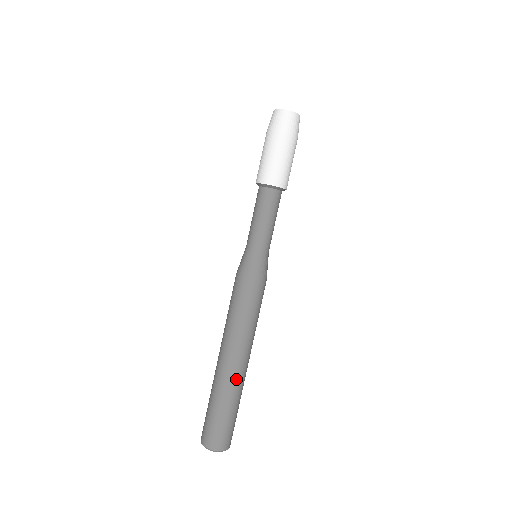
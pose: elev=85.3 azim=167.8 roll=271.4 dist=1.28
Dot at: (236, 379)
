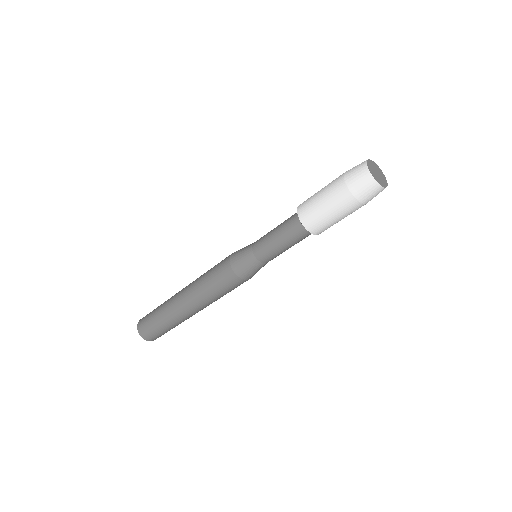
Dot at: occluded
